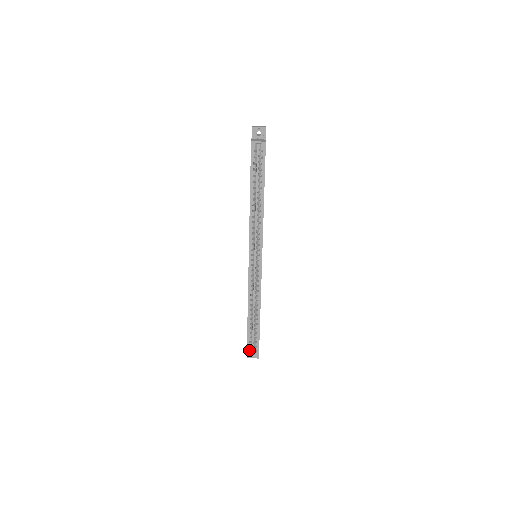
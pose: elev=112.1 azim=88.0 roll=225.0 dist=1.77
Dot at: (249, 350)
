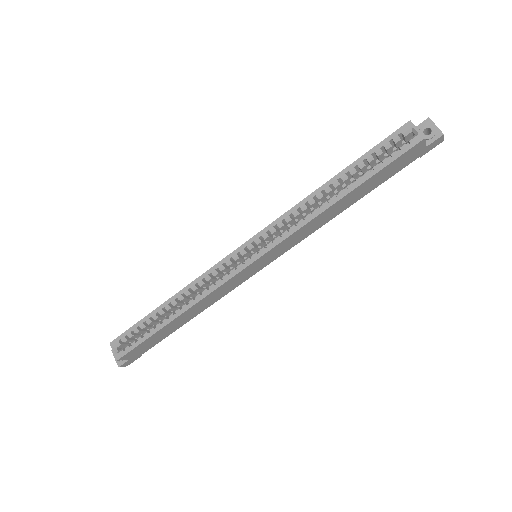
Dot at: (121, 340)
